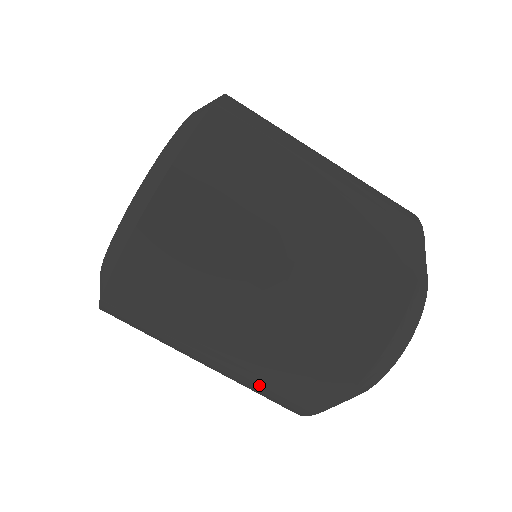
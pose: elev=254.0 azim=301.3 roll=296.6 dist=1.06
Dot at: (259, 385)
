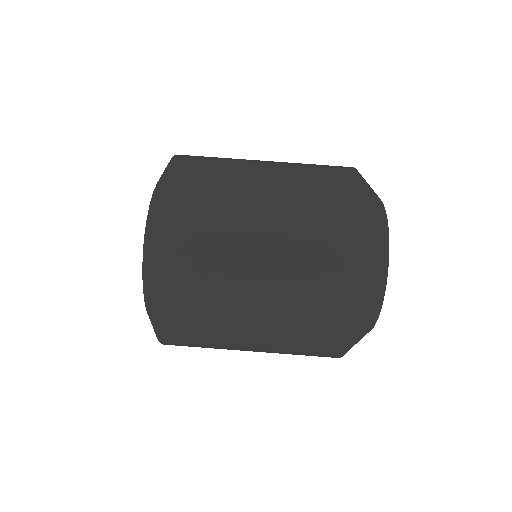
Dot at: (292, 352)
